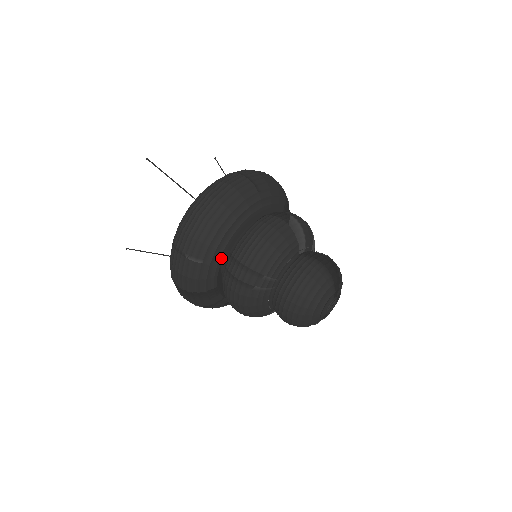
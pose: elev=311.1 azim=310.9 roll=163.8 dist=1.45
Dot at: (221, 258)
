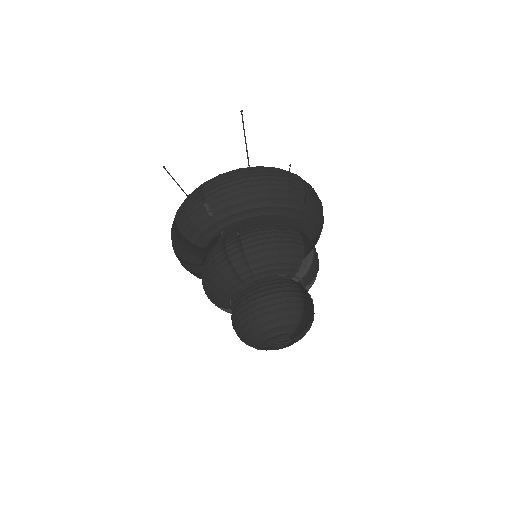
Dot at: (229, 226)
